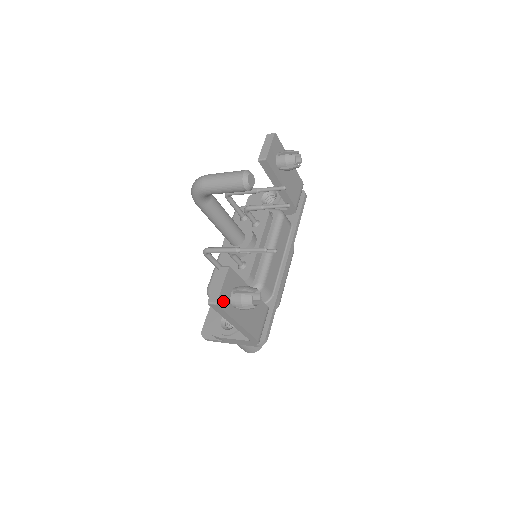
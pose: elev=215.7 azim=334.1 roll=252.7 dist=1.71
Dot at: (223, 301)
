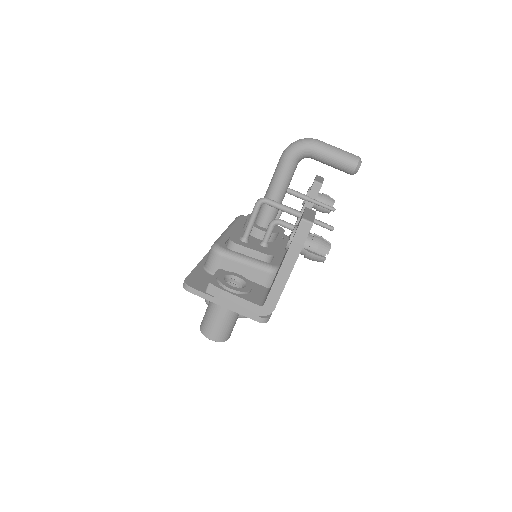
Dot at: occluded
